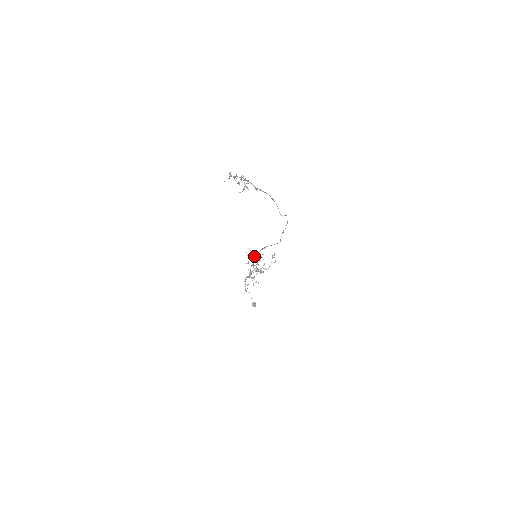
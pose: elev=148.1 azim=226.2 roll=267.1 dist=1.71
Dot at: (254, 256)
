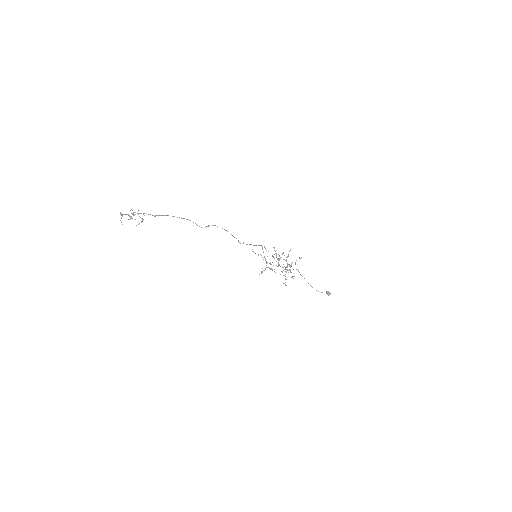
Dot at: occluded
